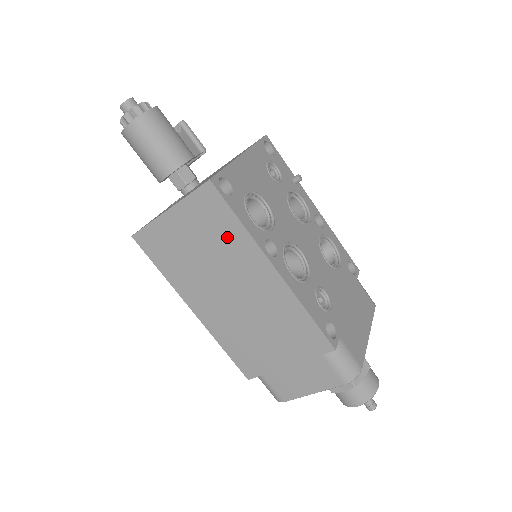
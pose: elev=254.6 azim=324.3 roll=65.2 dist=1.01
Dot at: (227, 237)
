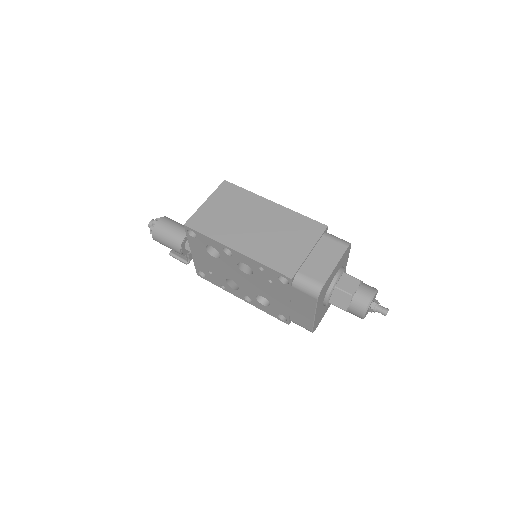
Dot at: (242, 199)
